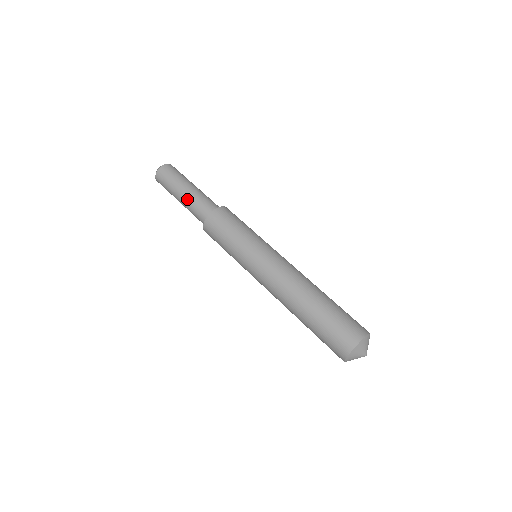
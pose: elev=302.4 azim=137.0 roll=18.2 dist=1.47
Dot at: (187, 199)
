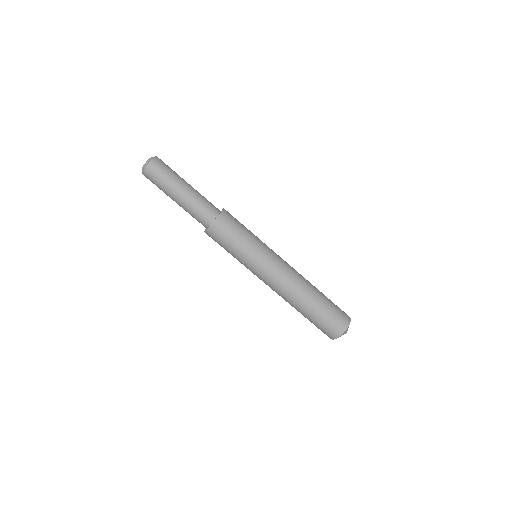
Dot at: occluded
